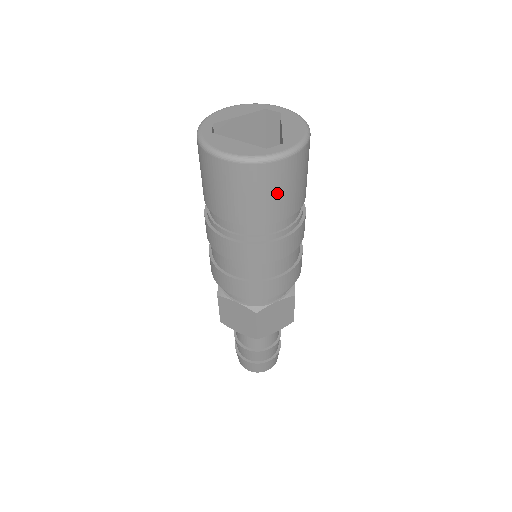
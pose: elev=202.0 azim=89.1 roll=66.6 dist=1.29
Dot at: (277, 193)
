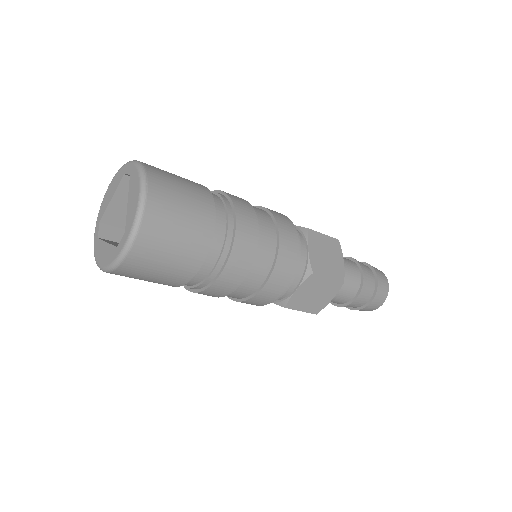
Dot at: (163, 265)
